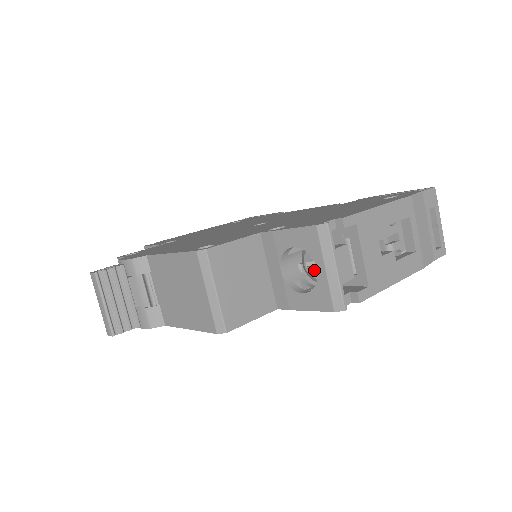
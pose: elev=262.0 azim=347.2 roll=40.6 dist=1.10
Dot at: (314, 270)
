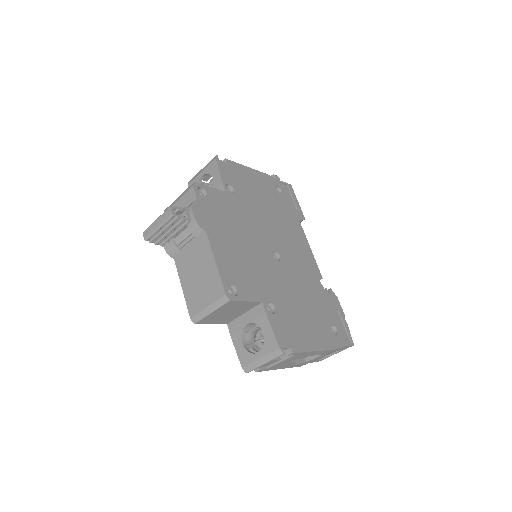
Dot at: (259, 339)
